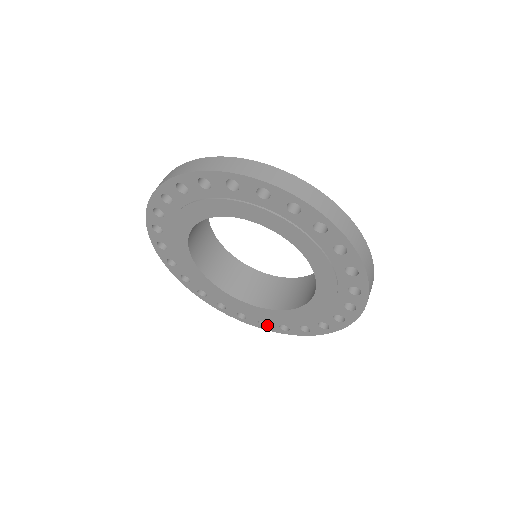
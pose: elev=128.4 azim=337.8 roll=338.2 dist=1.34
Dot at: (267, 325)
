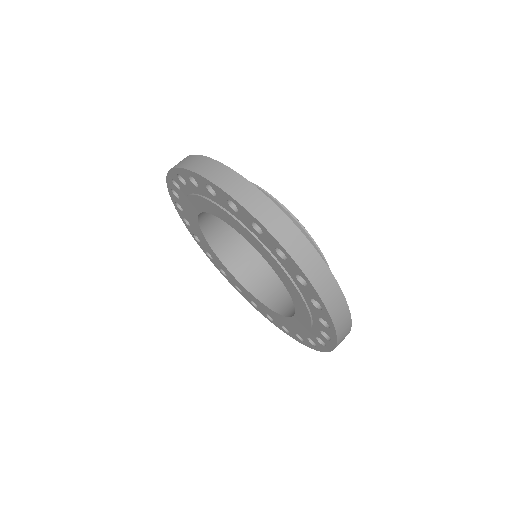
Dot at: occluded
